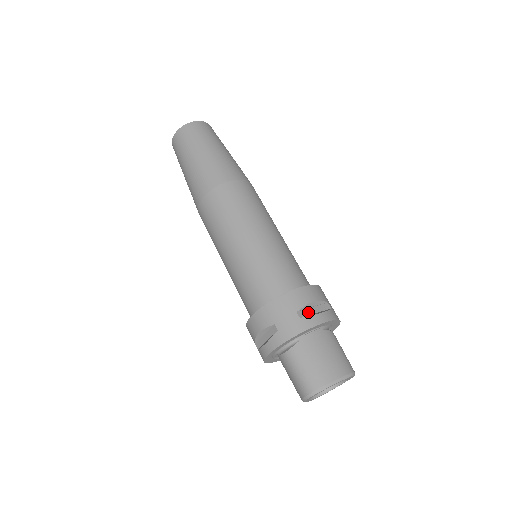
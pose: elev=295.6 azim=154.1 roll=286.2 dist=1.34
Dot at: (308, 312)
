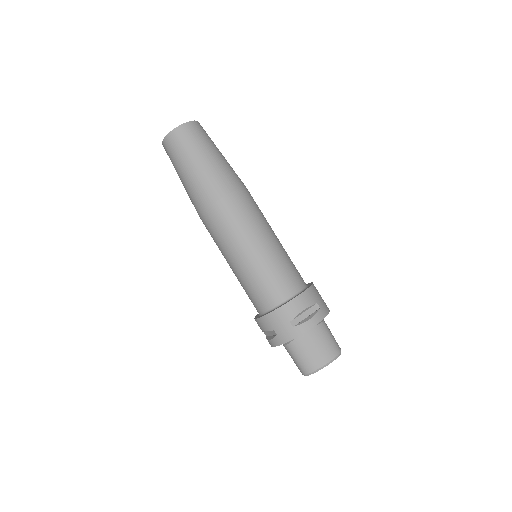
Dot at: (300, 319)
